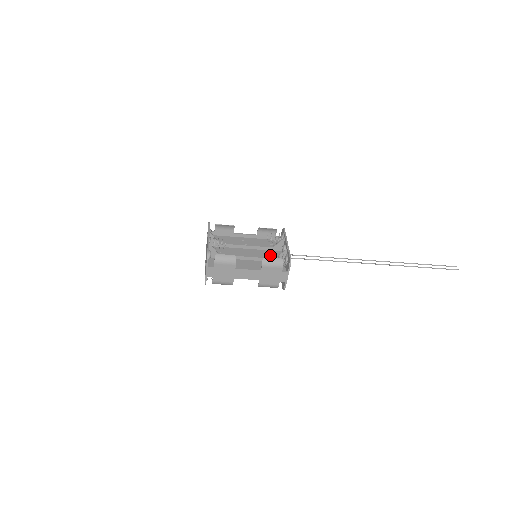
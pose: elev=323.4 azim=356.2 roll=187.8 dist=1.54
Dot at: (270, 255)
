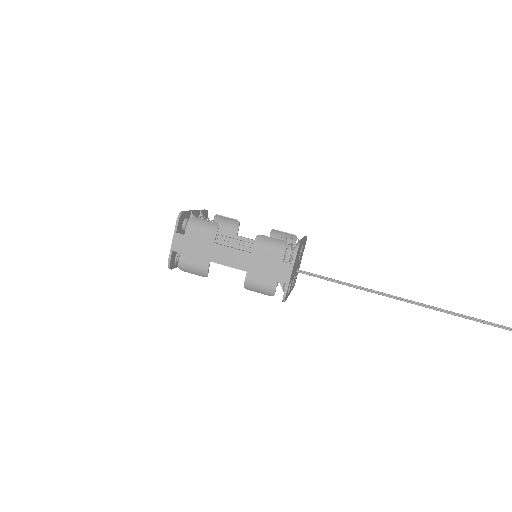
Dot at: occluded
